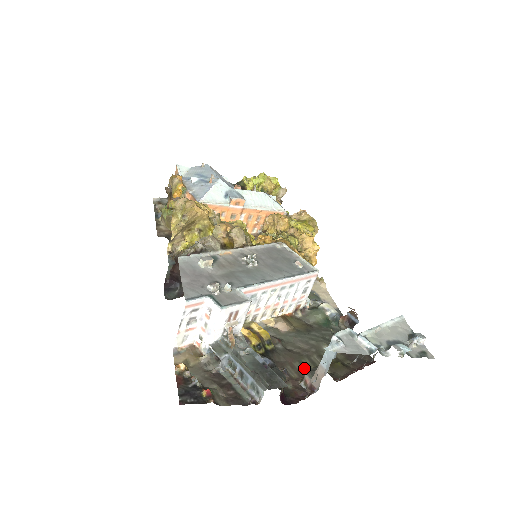
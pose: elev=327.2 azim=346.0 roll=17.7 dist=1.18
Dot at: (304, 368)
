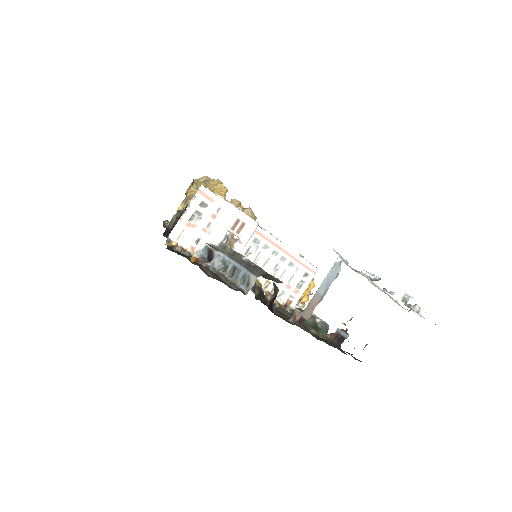
Dot at: occluded
